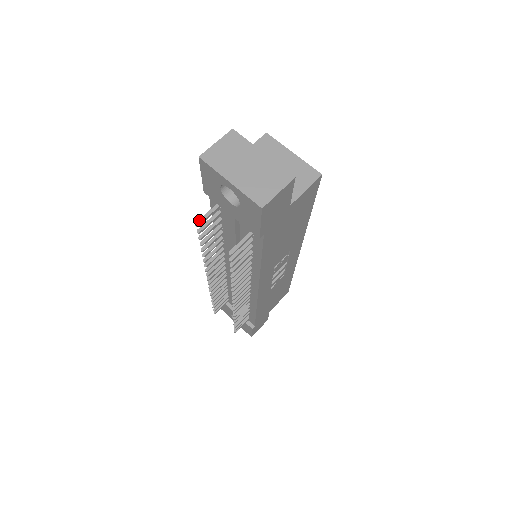
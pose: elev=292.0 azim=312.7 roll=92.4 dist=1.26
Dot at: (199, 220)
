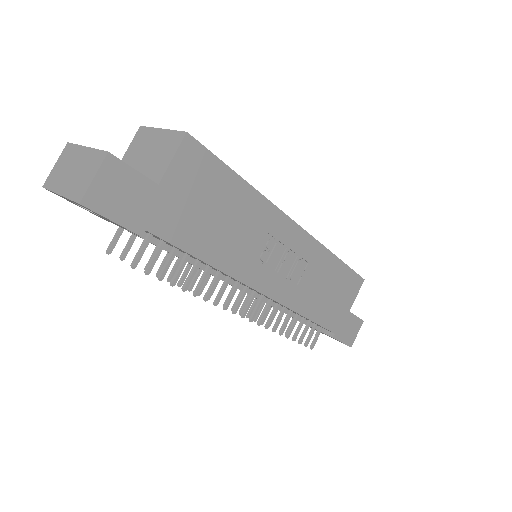
Dot at: (108, 247)
